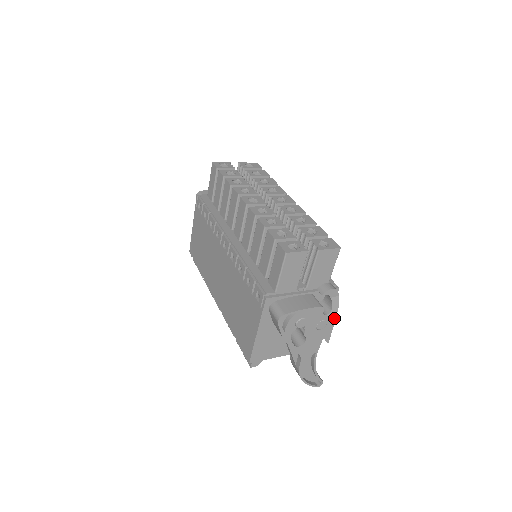
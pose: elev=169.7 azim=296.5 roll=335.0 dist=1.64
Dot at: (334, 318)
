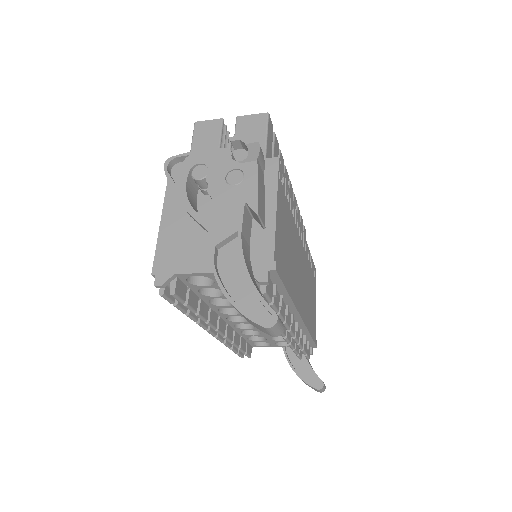
Dot at: (255, 168)
